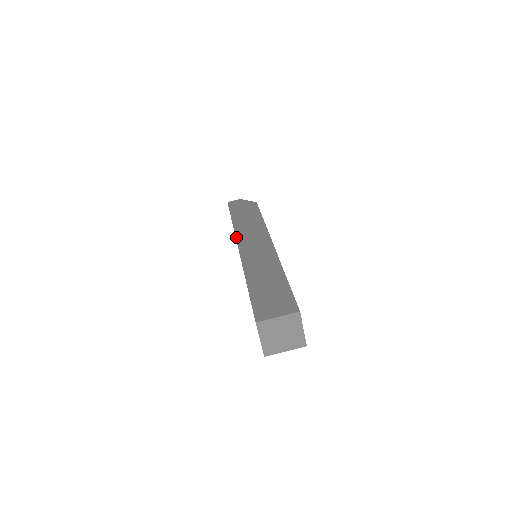
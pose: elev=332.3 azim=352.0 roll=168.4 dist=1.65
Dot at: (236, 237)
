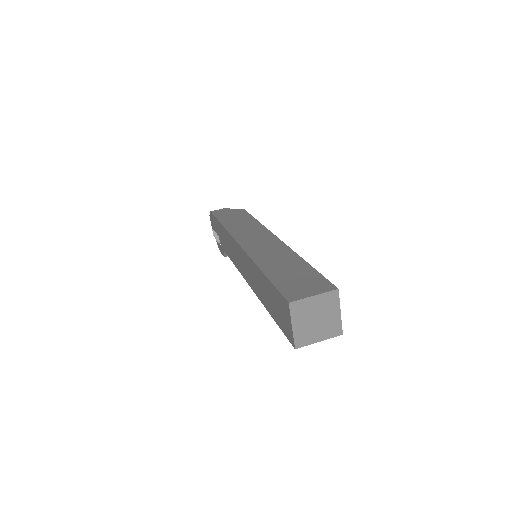
Dot at: (232, 236)
